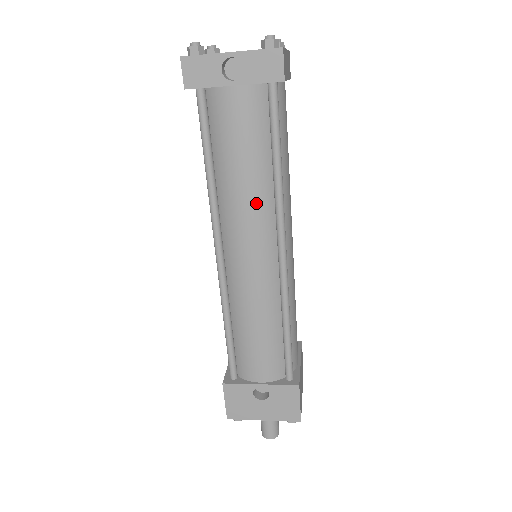
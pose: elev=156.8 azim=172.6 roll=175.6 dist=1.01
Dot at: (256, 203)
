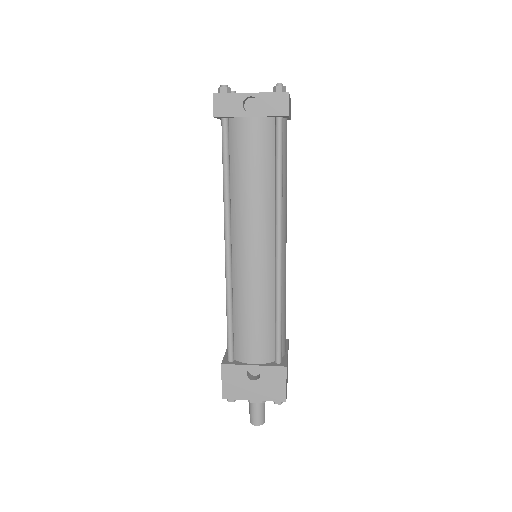
Dot at: (261, 207)
